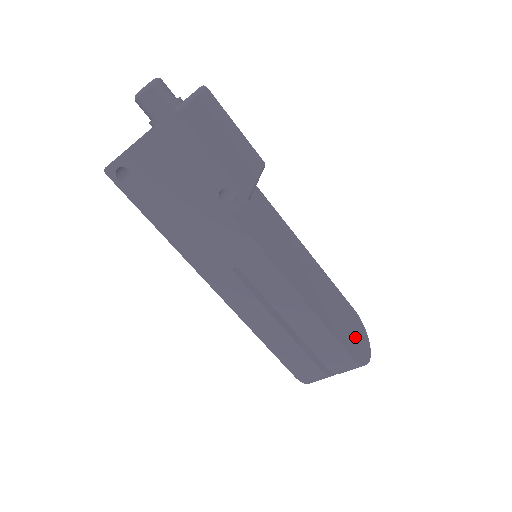
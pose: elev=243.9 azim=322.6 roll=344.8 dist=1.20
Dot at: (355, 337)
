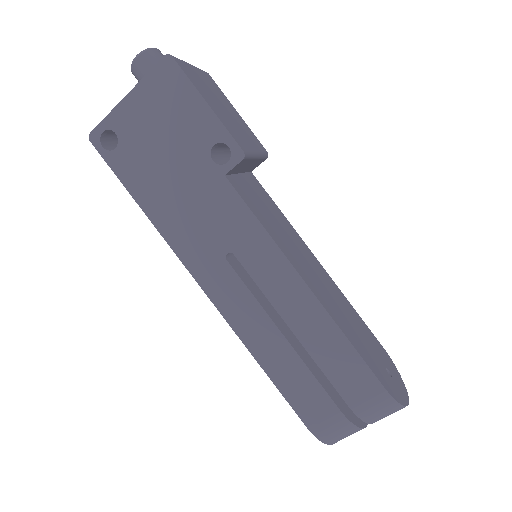
Dot at: (385, 370)
